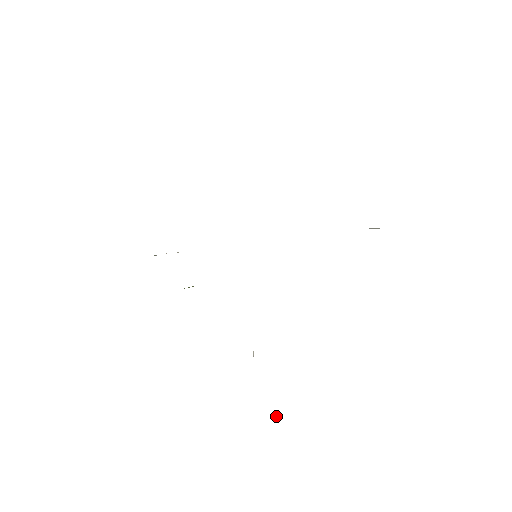
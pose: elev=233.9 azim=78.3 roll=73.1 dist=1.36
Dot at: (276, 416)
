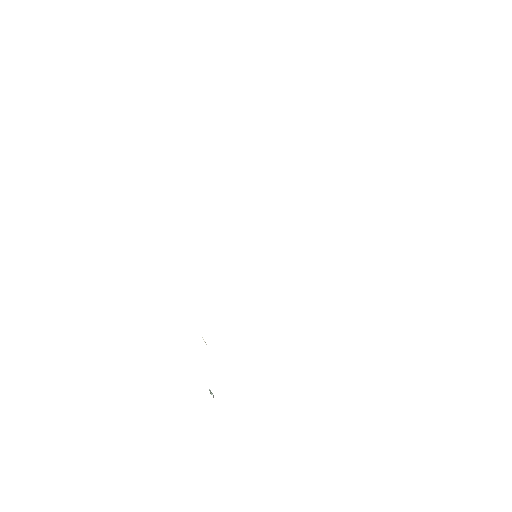
Dot at: (213, 395)
